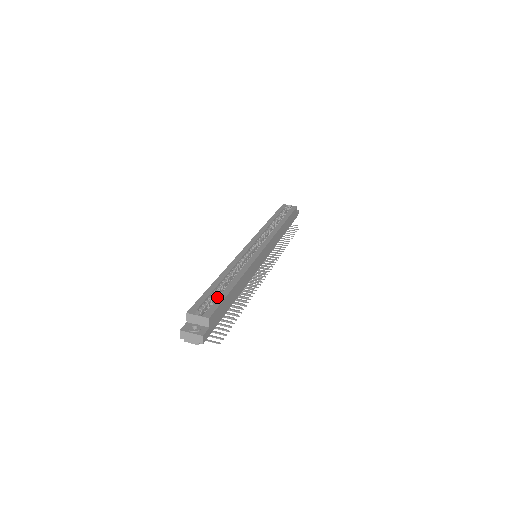
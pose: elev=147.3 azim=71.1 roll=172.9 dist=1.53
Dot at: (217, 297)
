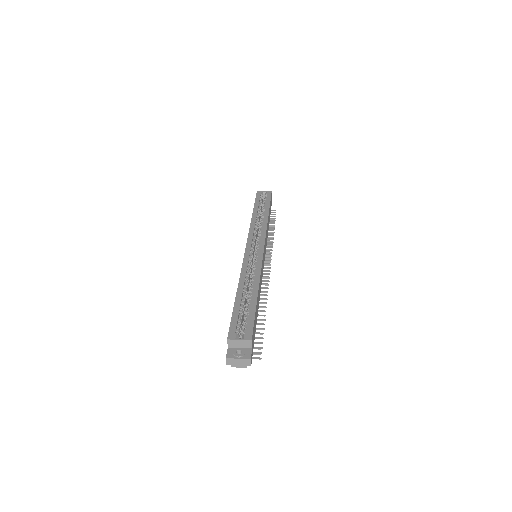
Dot at: (246, 314)
